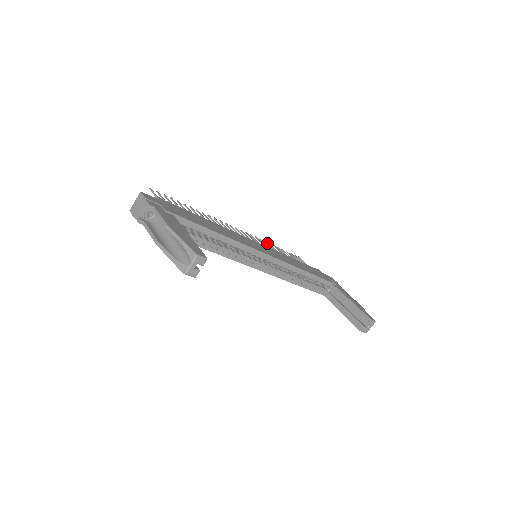
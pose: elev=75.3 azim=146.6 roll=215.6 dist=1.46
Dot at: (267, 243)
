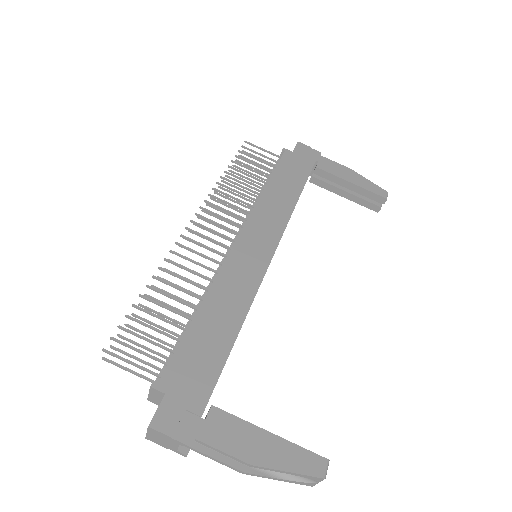
Dot at: (224, 186)
